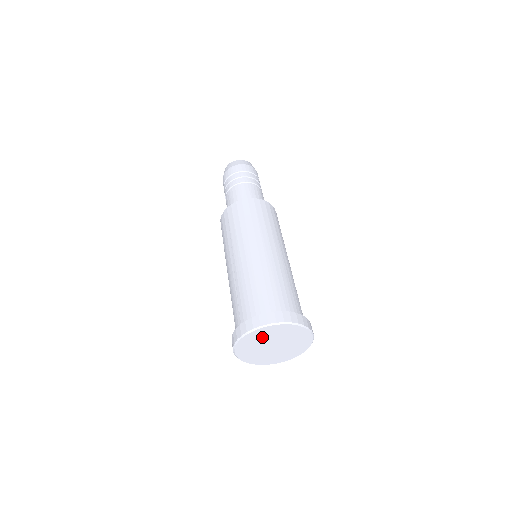
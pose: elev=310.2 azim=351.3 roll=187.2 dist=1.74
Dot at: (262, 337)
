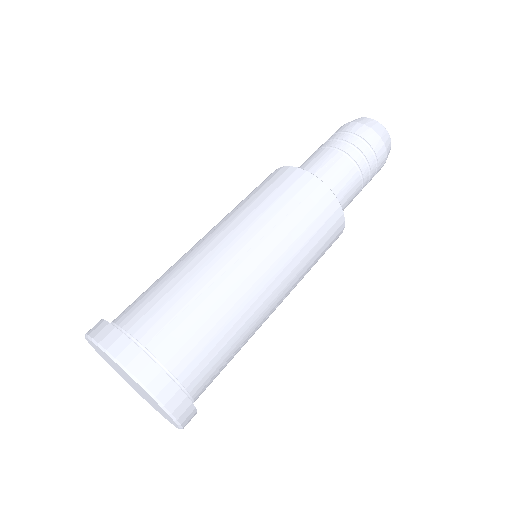
Dot at: occluded
